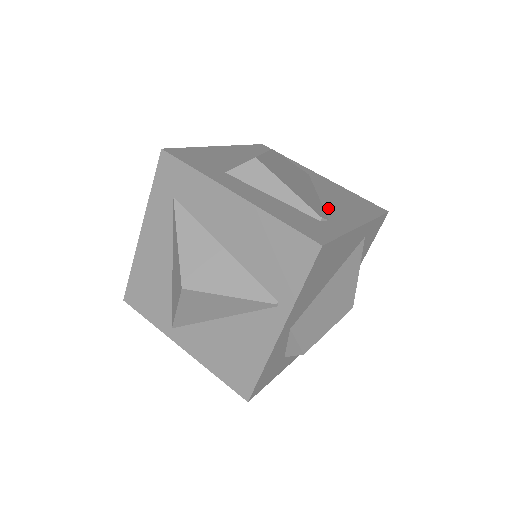
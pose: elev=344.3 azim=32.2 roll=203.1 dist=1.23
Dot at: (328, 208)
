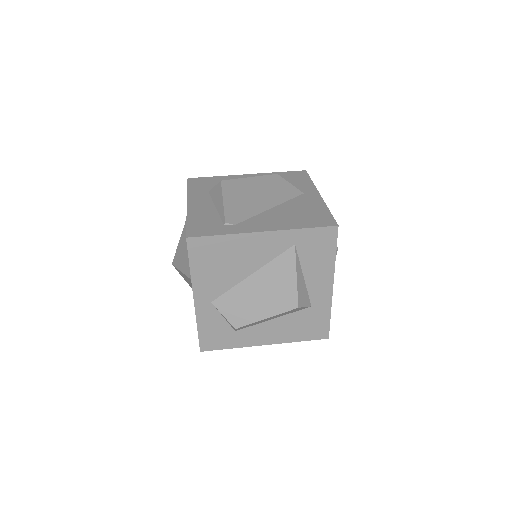
Dot at: (257, 217)
